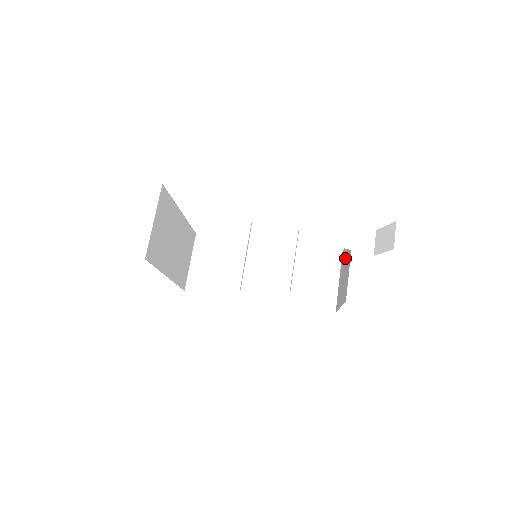
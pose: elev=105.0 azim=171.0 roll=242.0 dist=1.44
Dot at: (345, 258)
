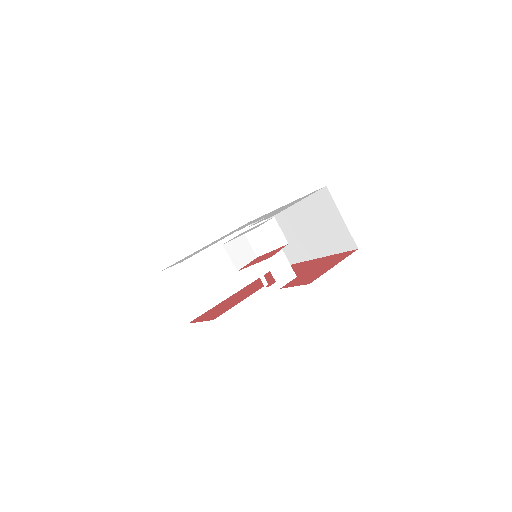
Dot at: occluded
